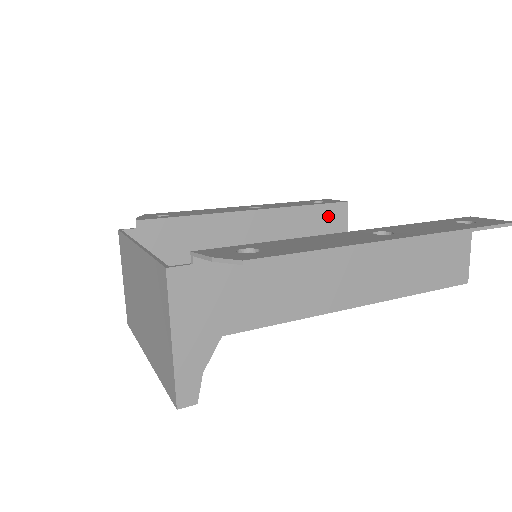
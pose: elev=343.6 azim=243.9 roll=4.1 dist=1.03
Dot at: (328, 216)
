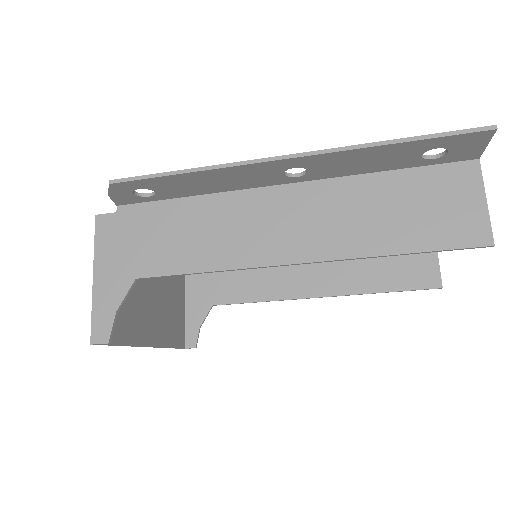
Dot at: occluded
